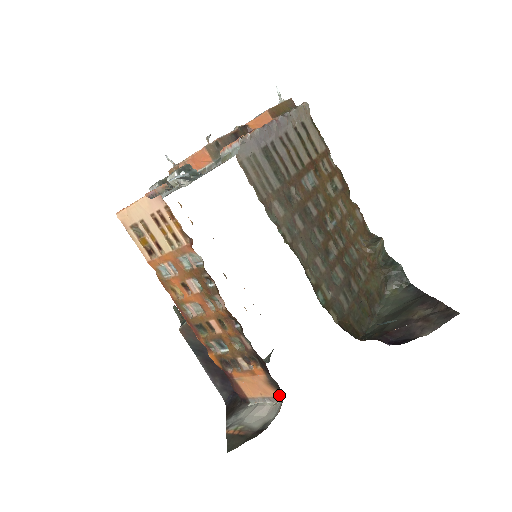
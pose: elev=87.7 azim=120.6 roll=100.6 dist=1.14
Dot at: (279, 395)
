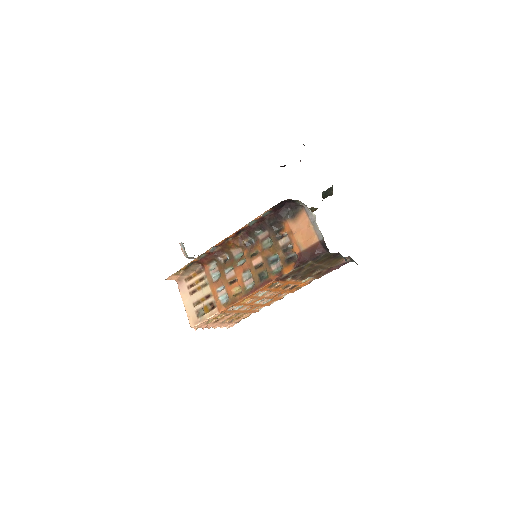
Dot at: (304, 210)
